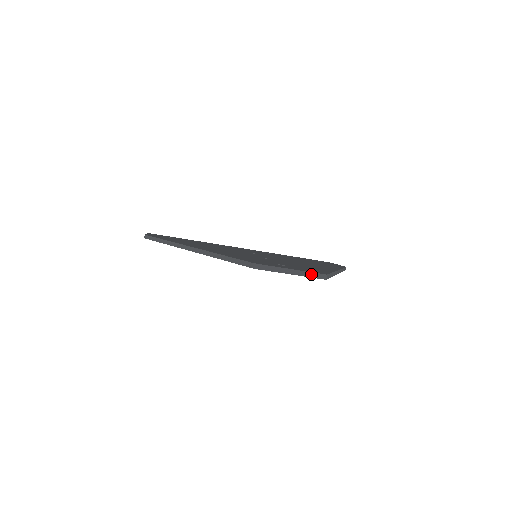
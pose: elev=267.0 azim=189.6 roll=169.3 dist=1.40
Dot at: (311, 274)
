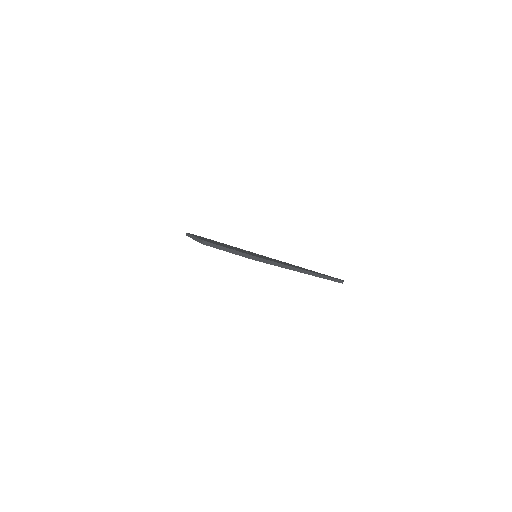
Dot at: (242, 254)
